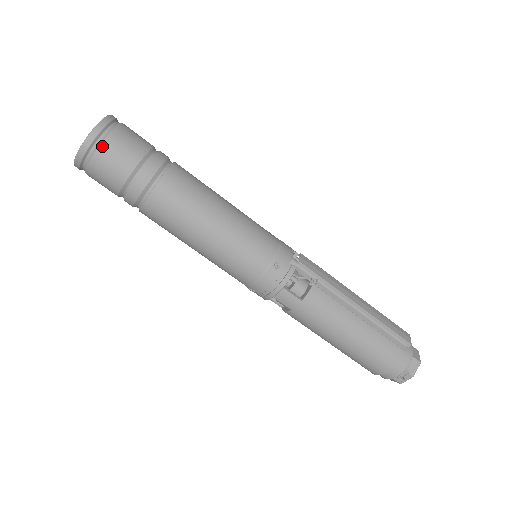
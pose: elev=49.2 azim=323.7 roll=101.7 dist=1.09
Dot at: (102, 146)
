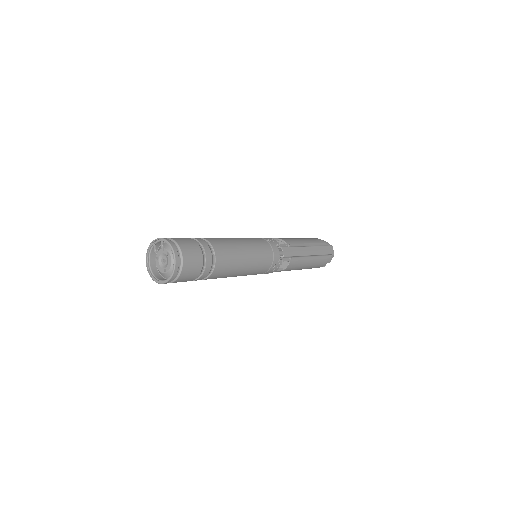
Dot at: (180, 277)
